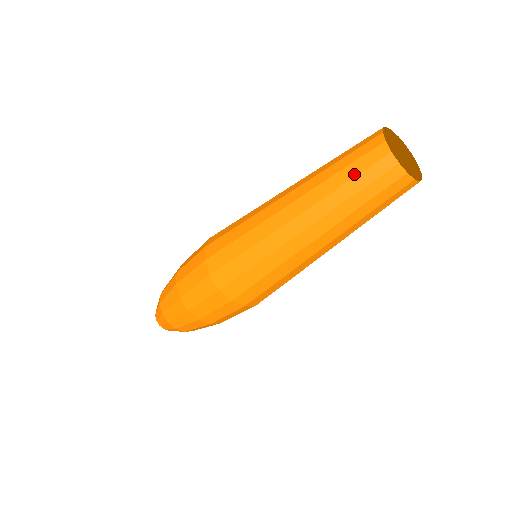
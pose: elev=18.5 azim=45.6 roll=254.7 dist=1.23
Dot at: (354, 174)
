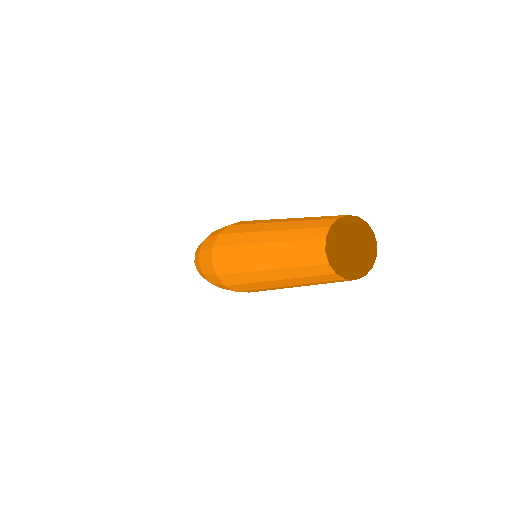
Dot at: (300, 251)
